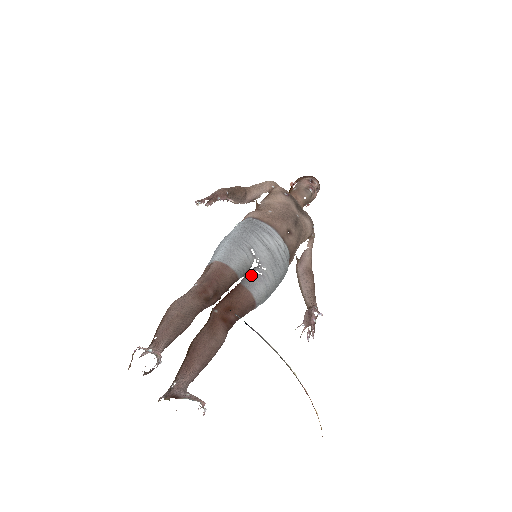
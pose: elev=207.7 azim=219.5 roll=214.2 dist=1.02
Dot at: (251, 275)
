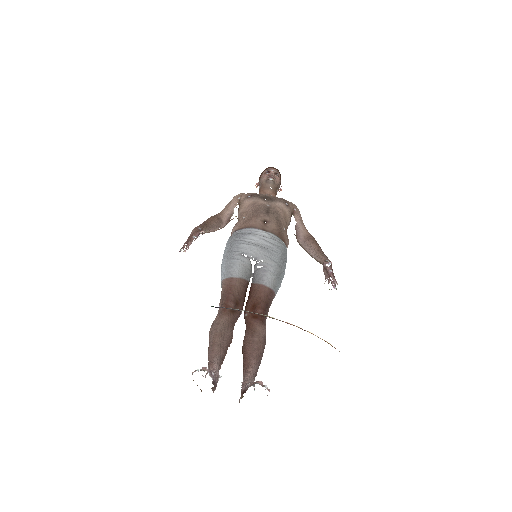
Dot at: (256, 272)
